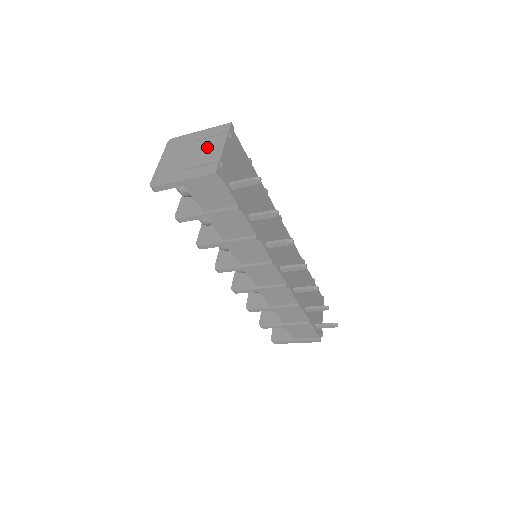
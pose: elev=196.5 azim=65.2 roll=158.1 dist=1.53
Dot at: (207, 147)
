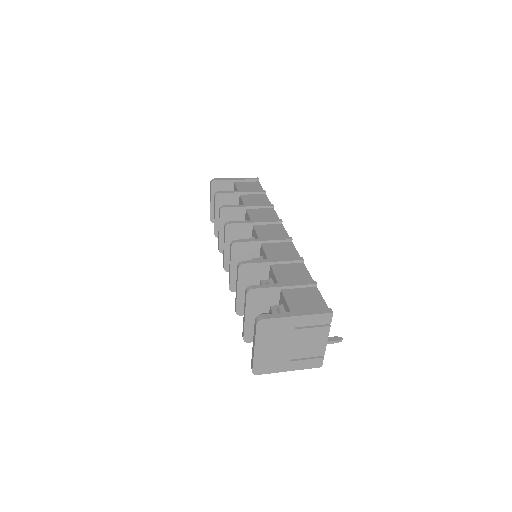
Dot at: (310, 340)
